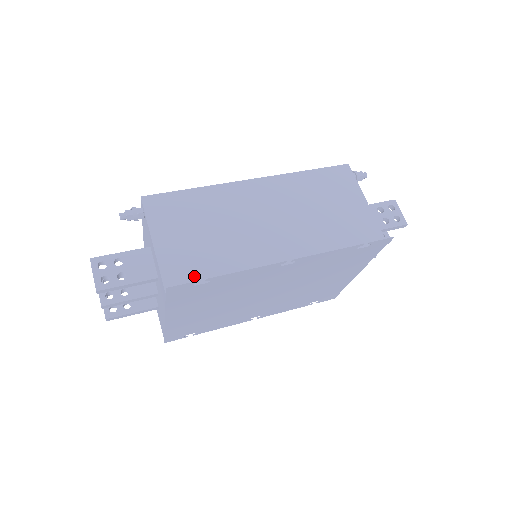
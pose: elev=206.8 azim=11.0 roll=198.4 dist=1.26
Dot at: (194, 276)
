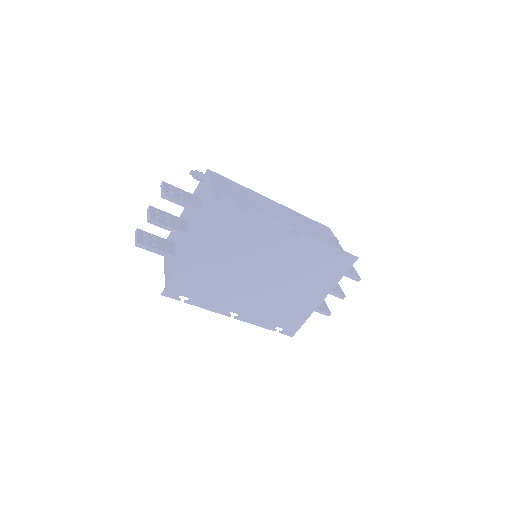
Dot at: occluded
